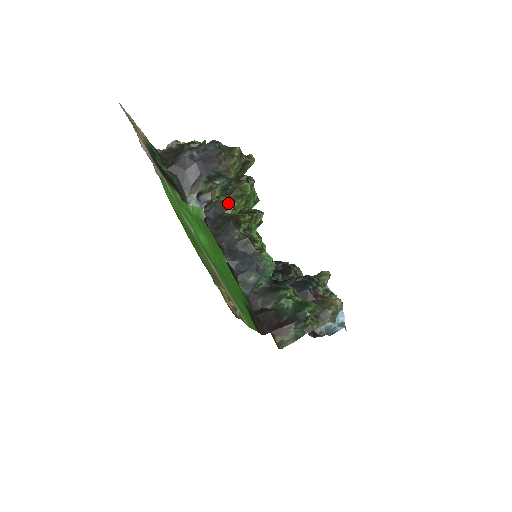
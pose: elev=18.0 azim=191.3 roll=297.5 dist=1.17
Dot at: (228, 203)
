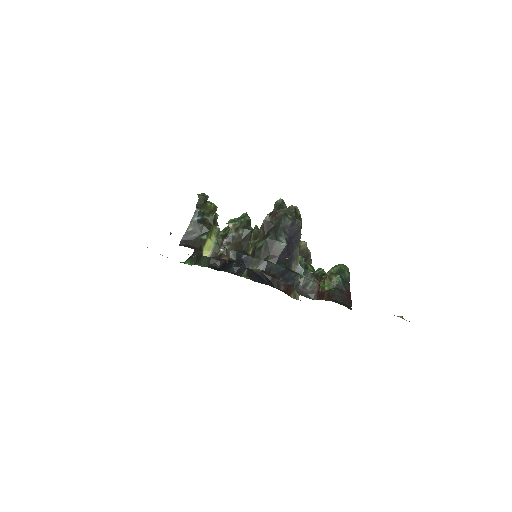
Dot at: occluded
